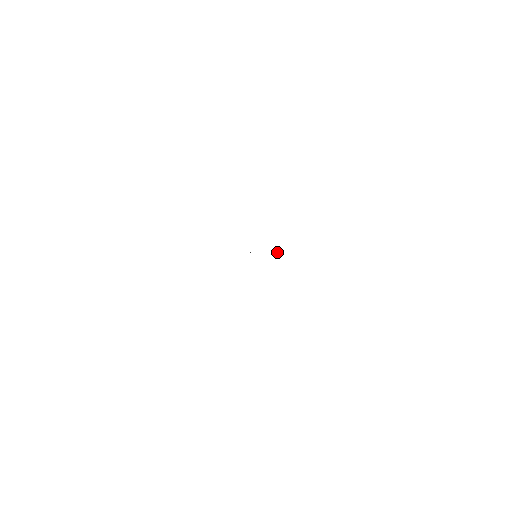
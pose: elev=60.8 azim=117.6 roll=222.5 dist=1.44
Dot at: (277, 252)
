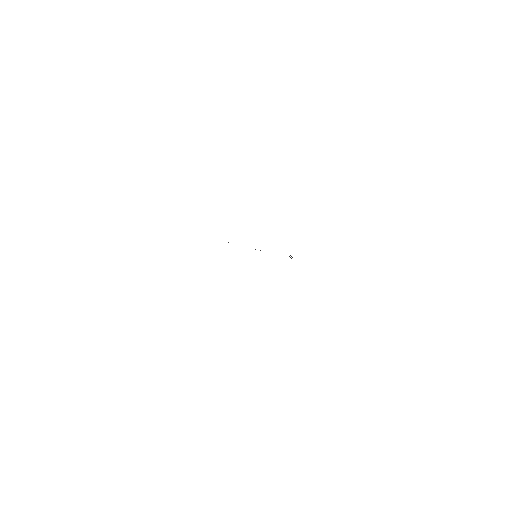
Dot at: (289, 256)
